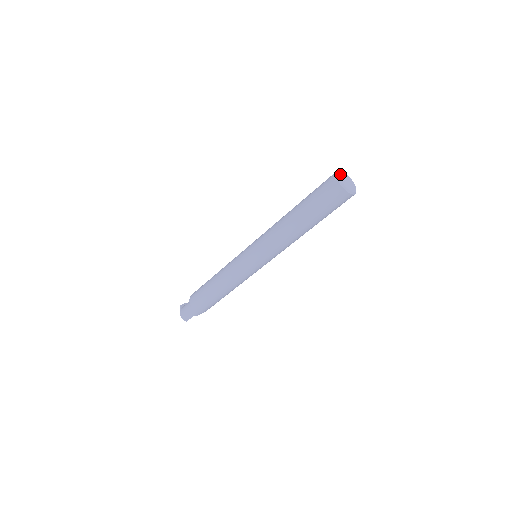
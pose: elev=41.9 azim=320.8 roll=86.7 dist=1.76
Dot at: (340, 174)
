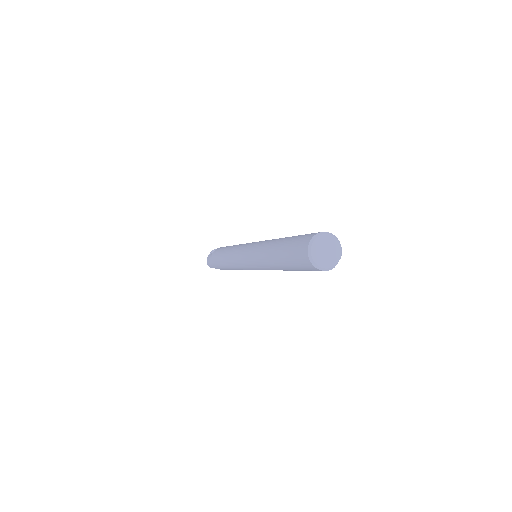
Dot at: (320, 239)
